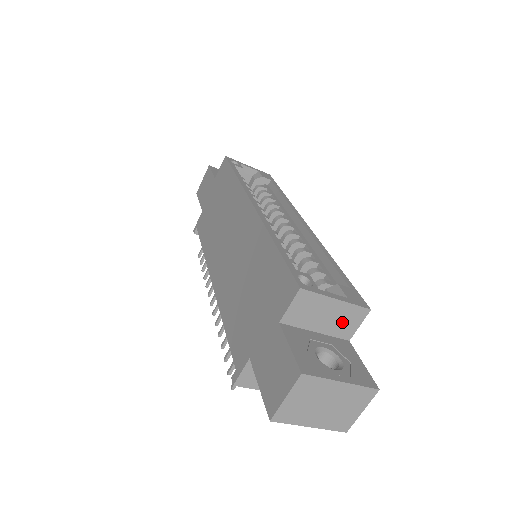
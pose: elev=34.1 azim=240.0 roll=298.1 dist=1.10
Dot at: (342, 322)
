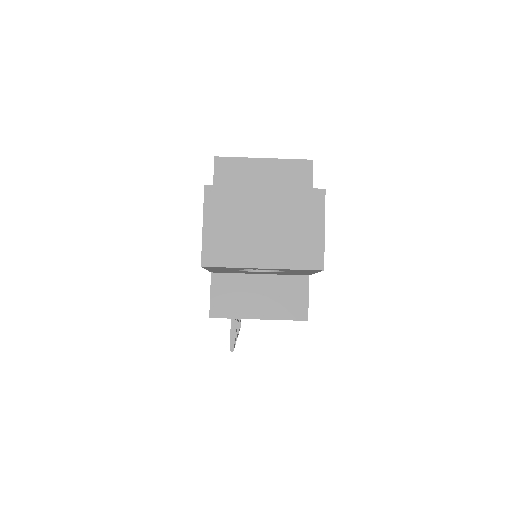
Dot at: (287, 185)
